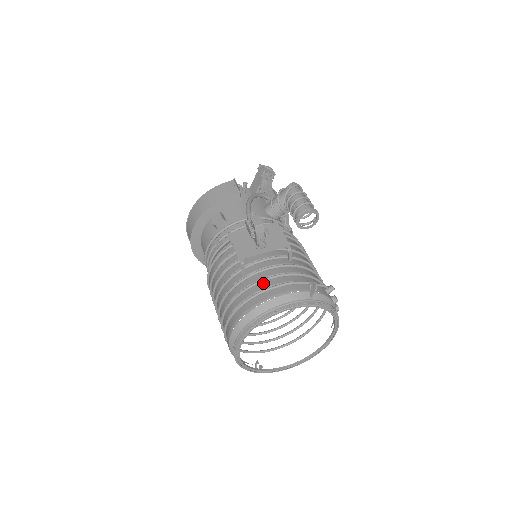
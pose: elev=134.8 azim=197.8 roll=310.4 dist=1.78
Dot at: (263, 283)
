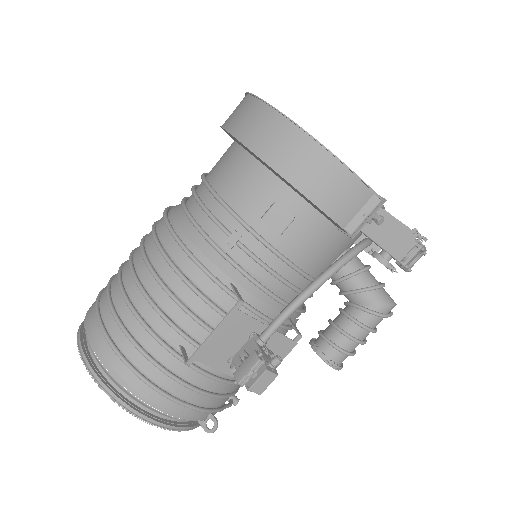
Dot at: (179, 384)
